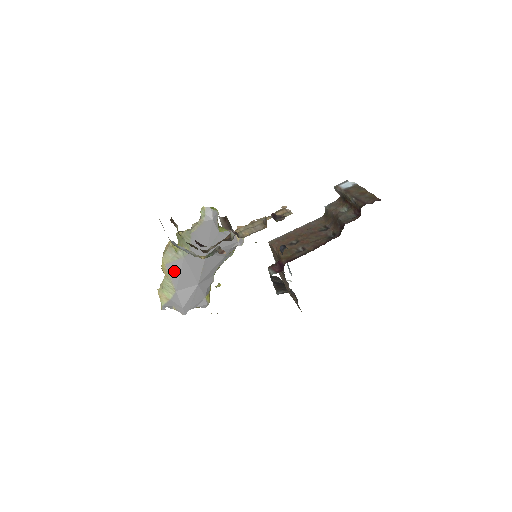
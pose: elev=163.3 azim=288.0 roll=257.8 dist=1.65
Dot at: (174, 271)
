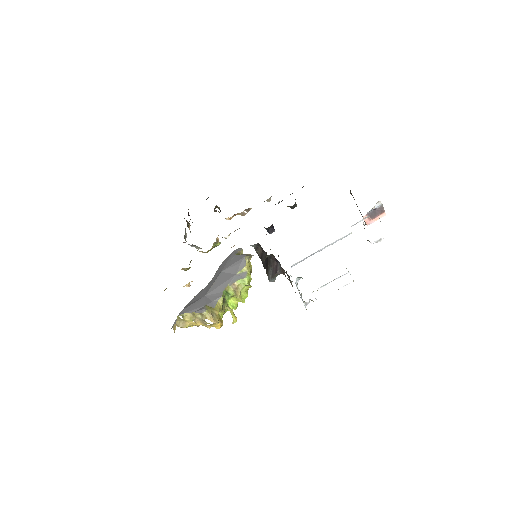
Dot at: occluded
